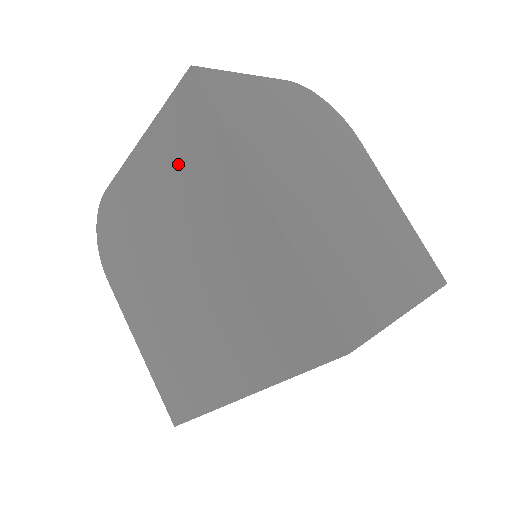
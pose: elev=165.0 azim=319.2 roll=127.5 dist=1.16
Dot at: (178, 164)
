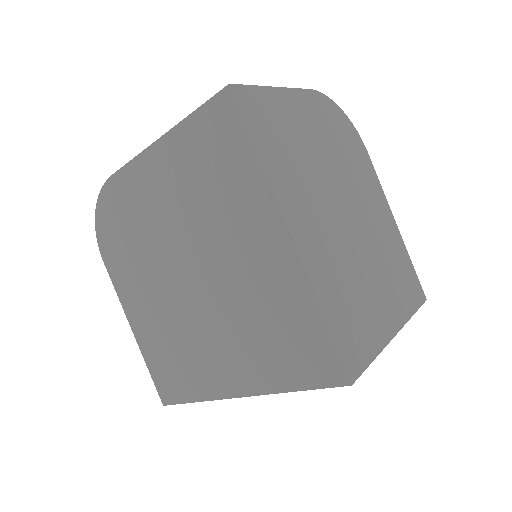
Dot at: (200, 176)
